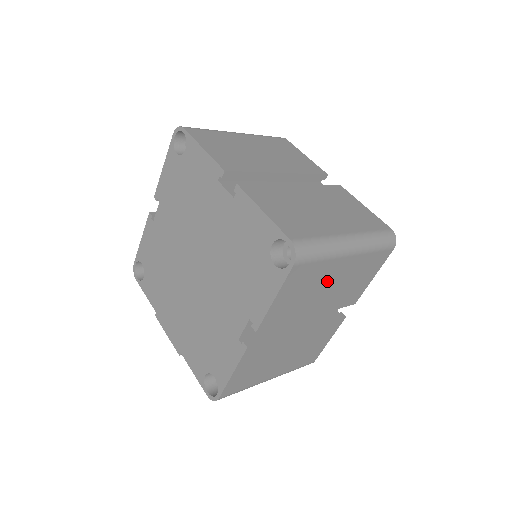
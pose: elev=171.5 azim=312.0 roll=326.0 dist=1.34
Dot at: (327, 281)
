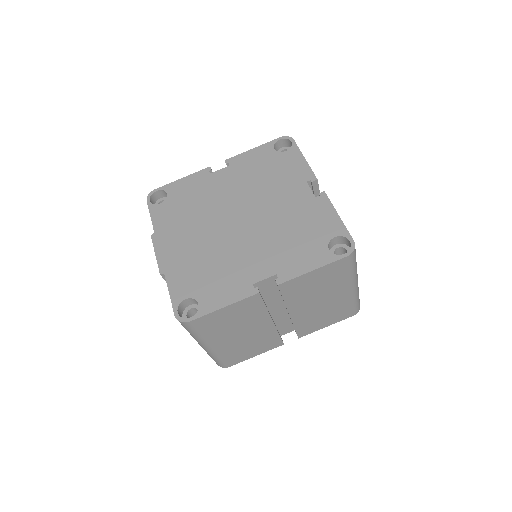
Dot at: (327, 294)
